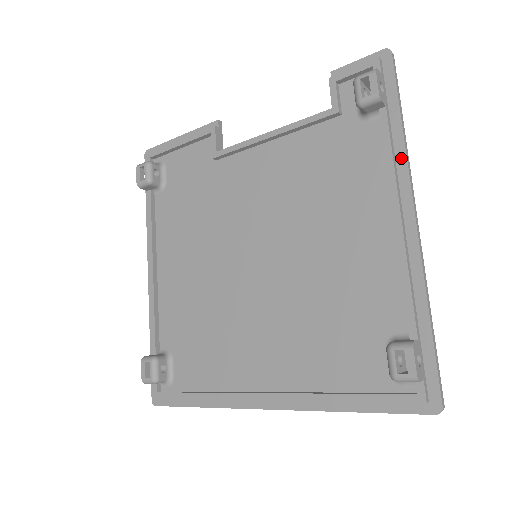
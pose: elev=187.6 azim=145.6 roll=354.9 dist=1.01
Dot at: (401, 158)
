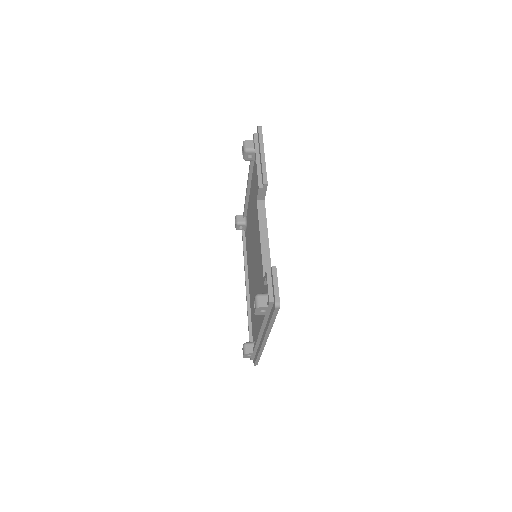
Dot at: (266, 329)
